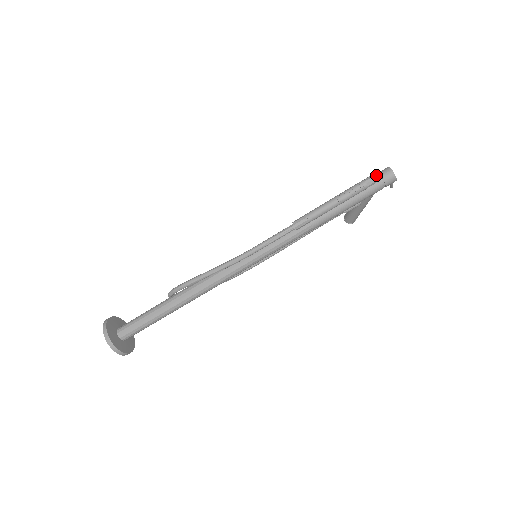
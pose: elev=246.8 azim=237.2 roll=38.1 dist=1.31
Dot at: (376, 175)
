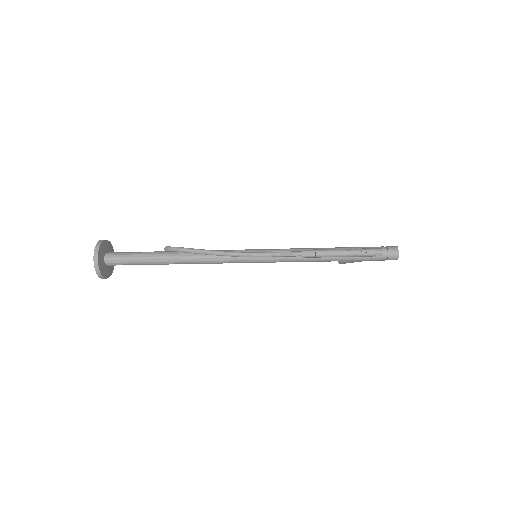
Dot at: (385, 248)
